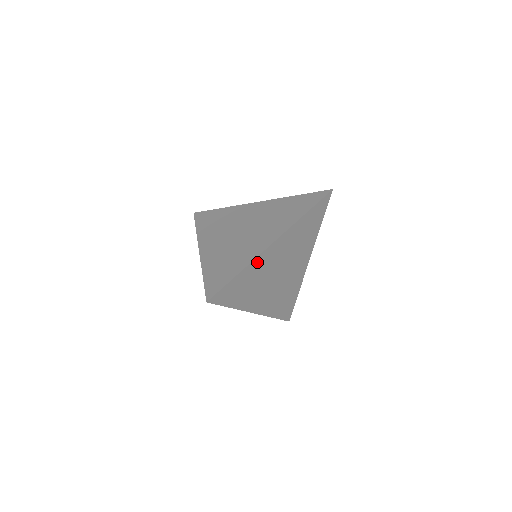
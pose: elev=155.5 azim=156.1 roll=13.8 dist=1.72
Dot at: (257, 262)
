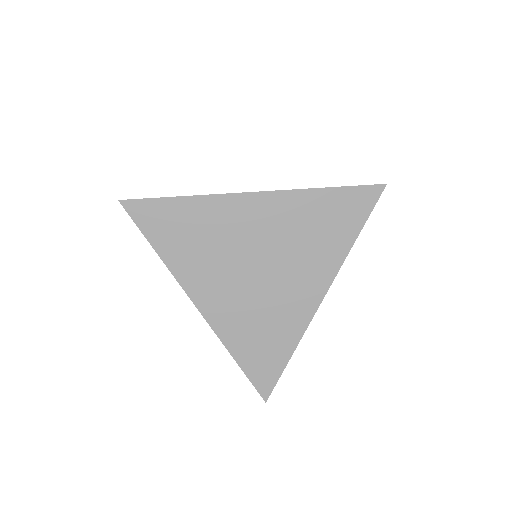
Dot at: occluded
